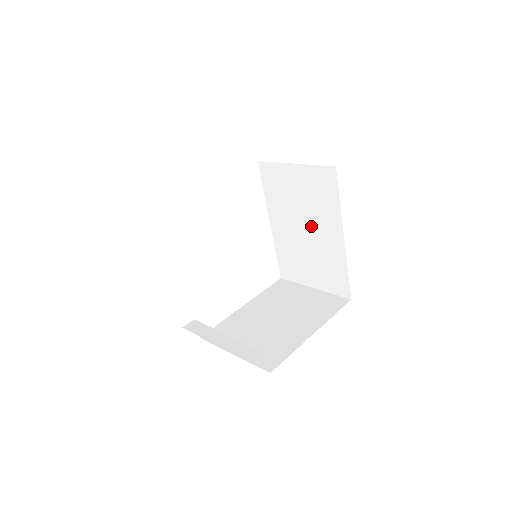
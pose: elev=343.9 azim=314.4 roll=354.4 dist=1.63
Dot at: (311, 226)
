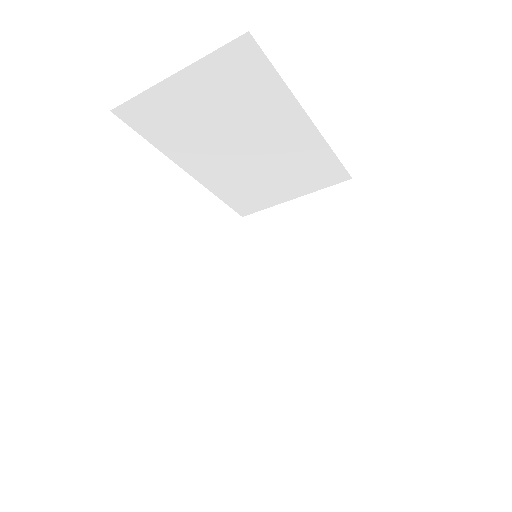
Dot at: (318, 275)
